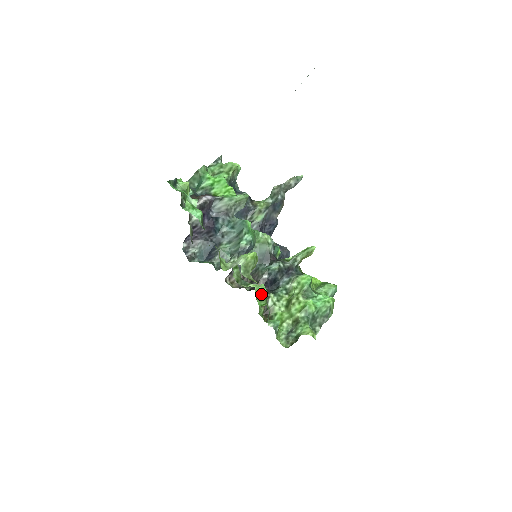
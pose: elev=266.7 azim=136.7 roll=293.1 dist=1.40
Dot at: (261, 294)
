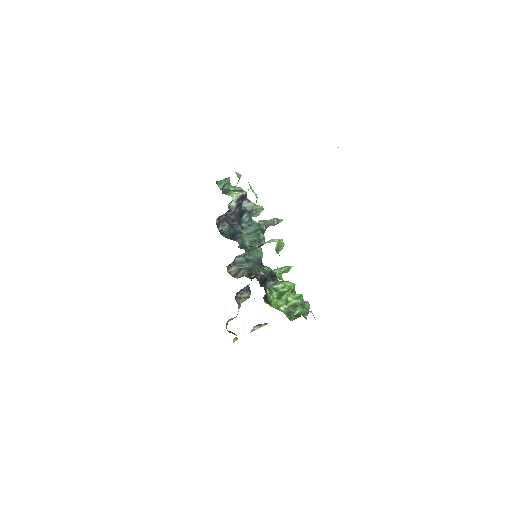
Dot at: (279, 273)
